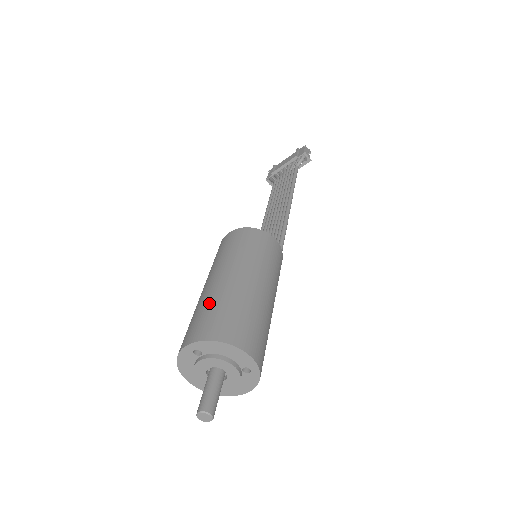
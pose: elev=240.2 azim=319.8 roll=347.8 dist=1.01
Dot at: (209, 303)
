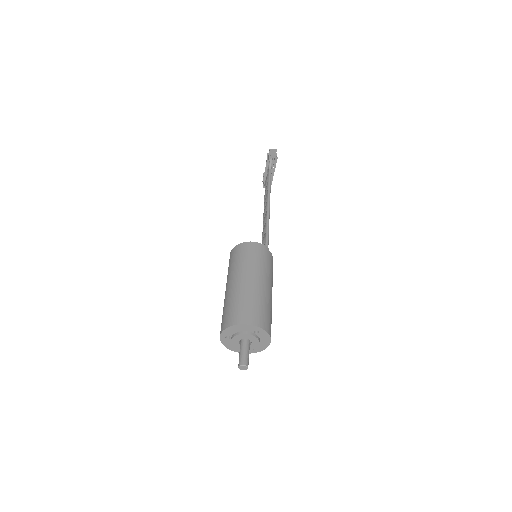
Dot at: (224, 307)
